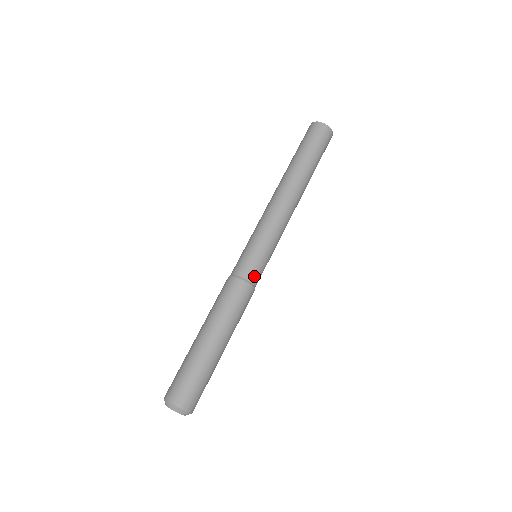
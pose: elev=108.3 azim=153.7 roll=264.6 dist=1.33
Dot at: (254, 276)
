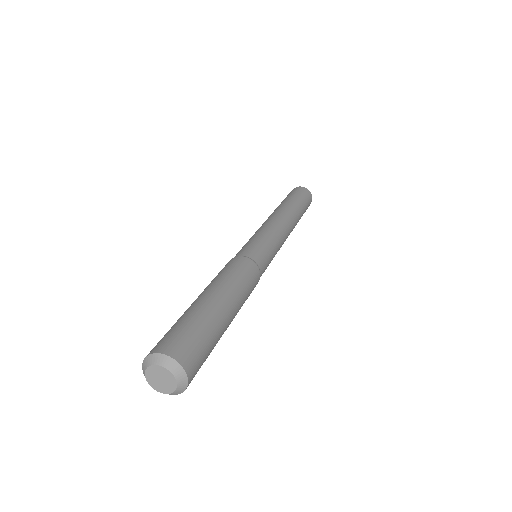
Dot at: (262, 264)
